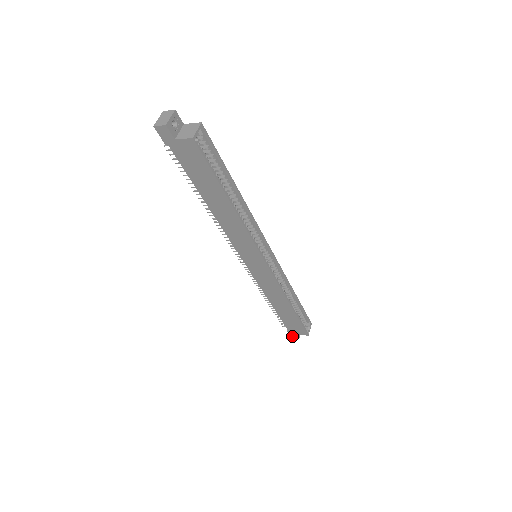
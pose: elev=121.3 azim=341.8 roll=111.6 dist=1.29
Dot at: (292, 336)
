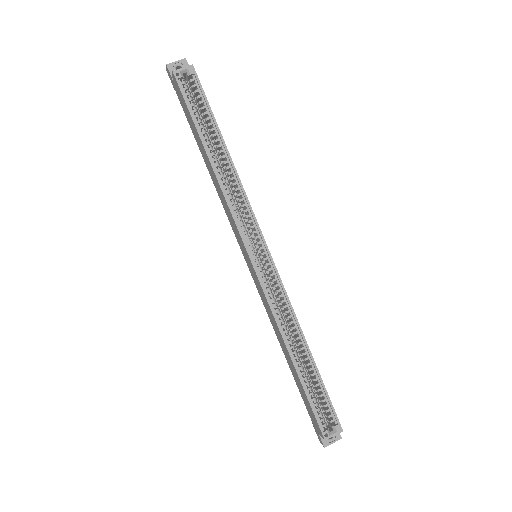
Dot at: (319, 439)
